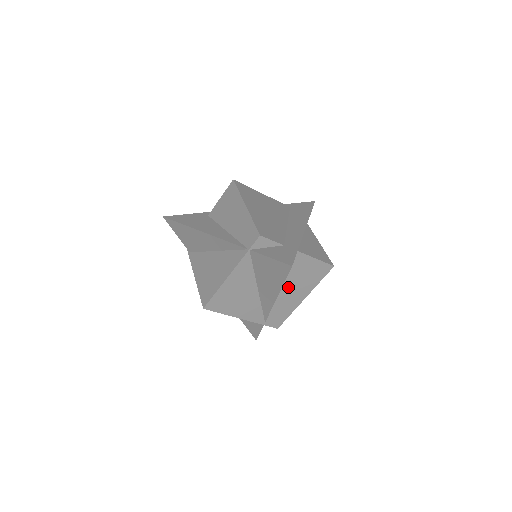
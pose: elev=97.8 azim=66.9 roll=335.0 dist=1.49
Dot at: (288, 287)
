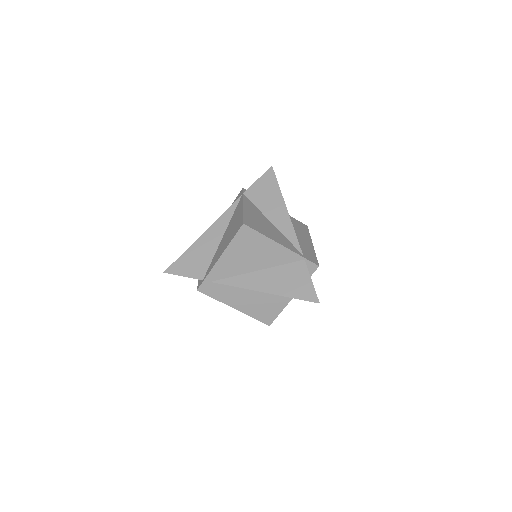
Dot at: occluded
